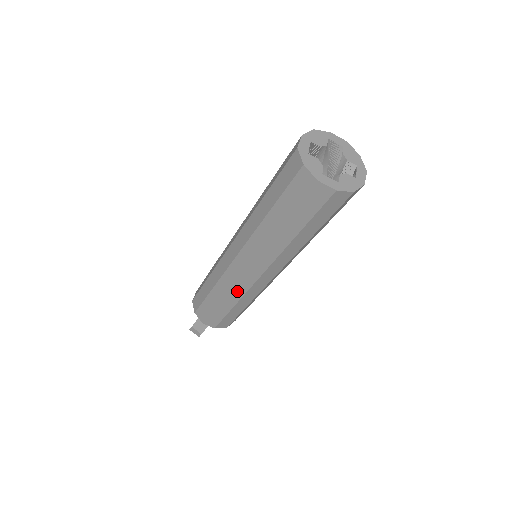
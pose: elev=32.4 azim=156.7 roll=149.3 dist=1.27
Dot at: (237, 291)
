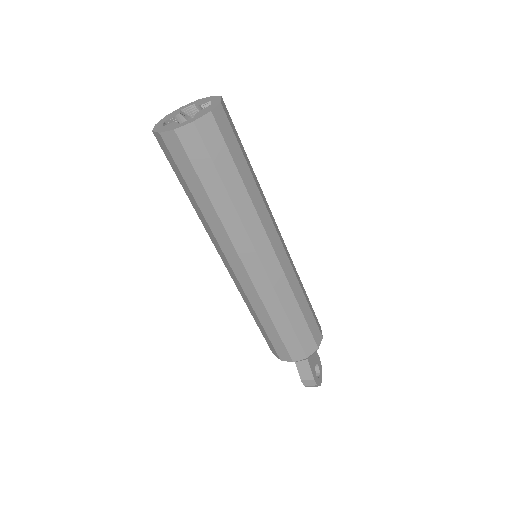
Dot at: (268, 297)
